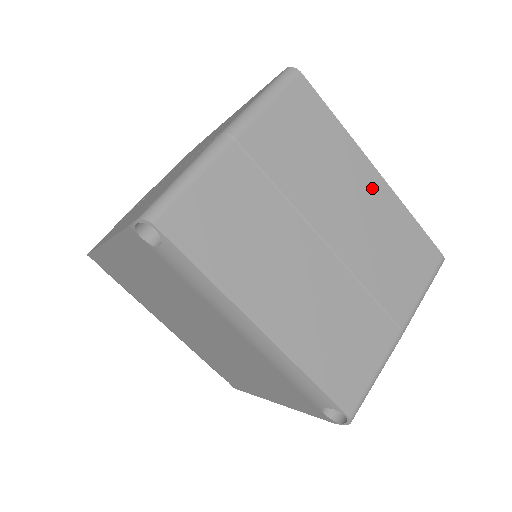
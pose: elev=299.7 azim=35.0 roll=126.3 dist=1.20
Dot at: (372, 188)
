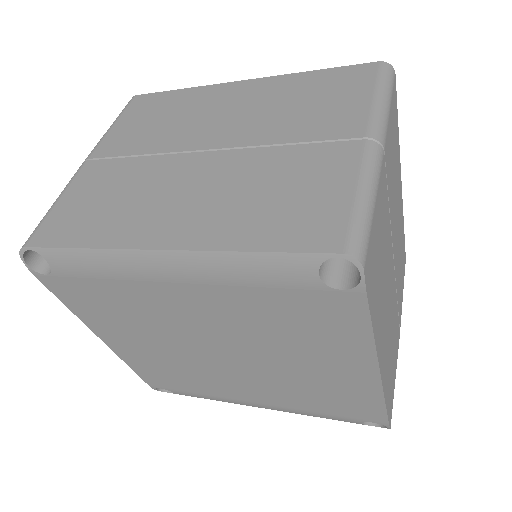
Dot at: (244, 91)
